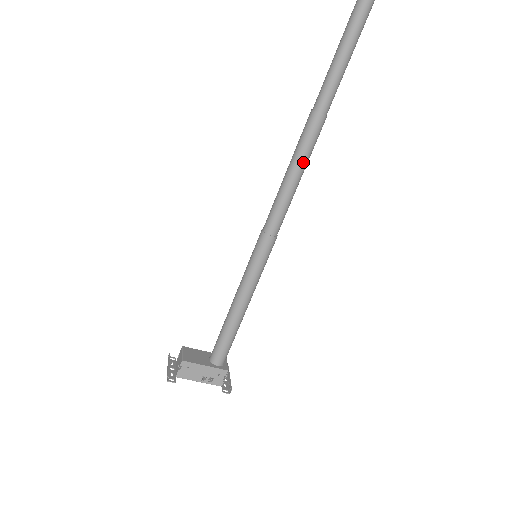
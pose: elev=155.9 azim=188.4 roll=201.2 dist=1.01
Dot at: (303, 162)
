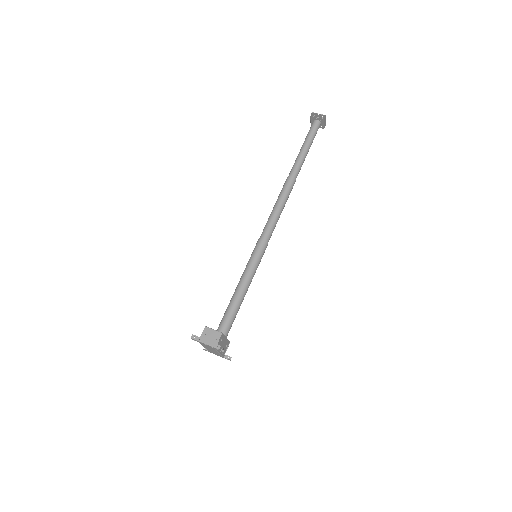
Dot at: occluded
